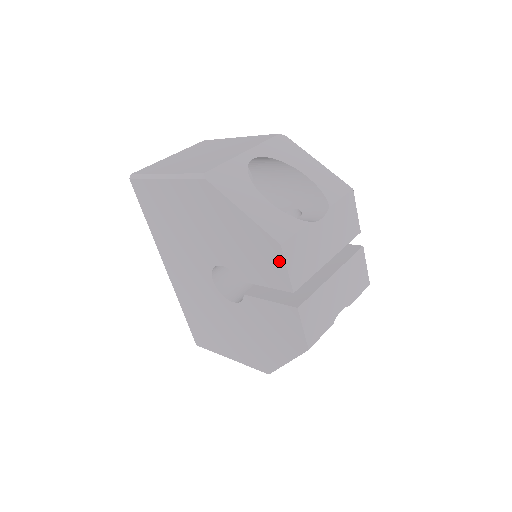
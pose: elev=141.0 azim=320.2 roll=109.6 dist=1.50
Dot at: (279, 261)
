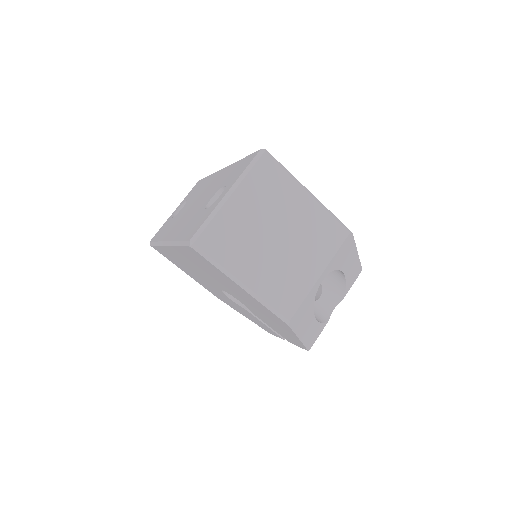
Dot at: (298, 345)
